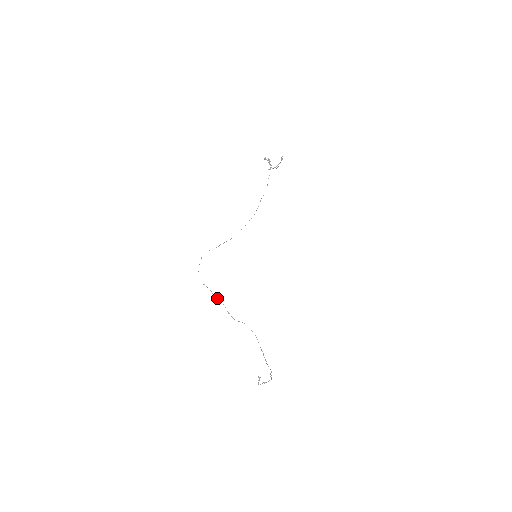
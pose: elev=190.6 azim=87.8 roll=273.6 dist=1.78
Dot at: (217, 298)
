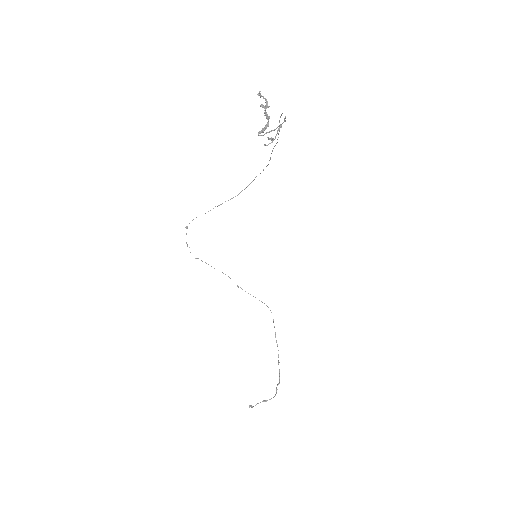
Dot at: occluded
